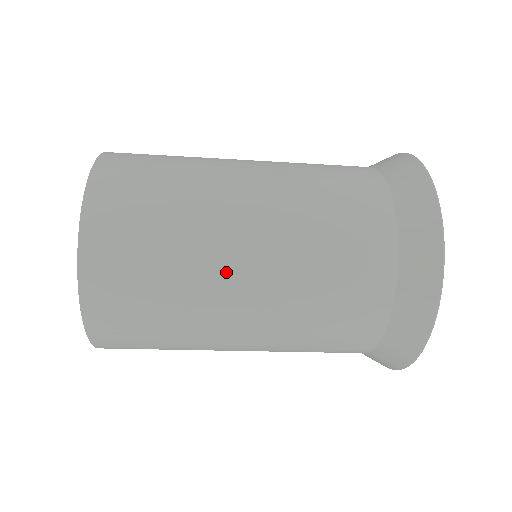
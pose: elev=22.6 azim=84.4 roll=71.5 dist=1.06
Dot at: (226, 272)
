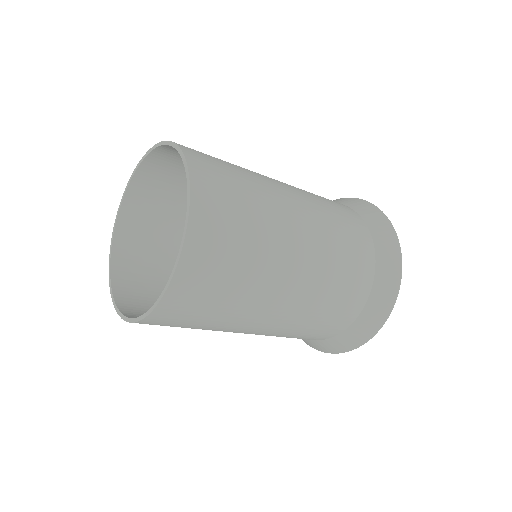
Dot at: (288, 222)
